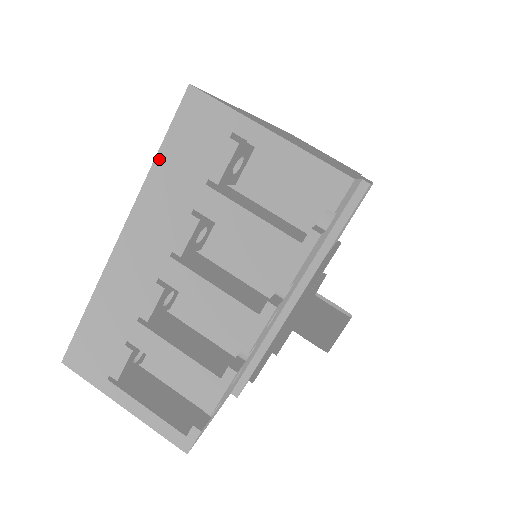
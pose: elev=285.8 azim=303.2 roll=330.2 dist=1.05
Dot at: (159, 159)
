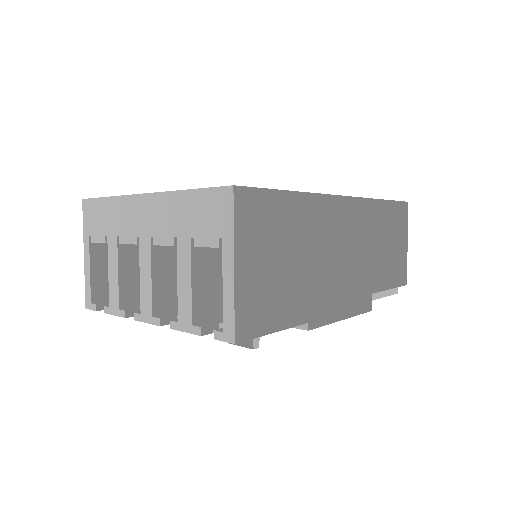
Dot at: (189, 193)
